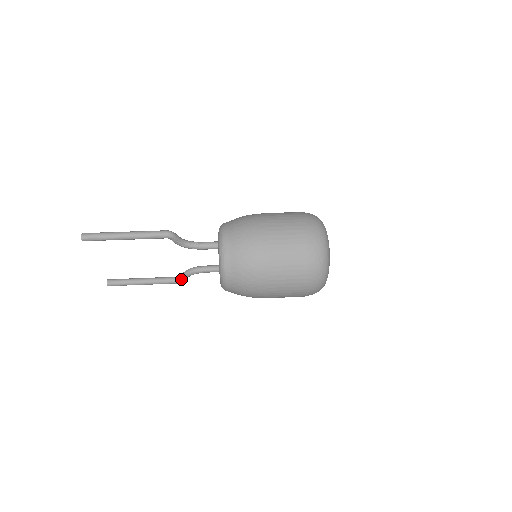
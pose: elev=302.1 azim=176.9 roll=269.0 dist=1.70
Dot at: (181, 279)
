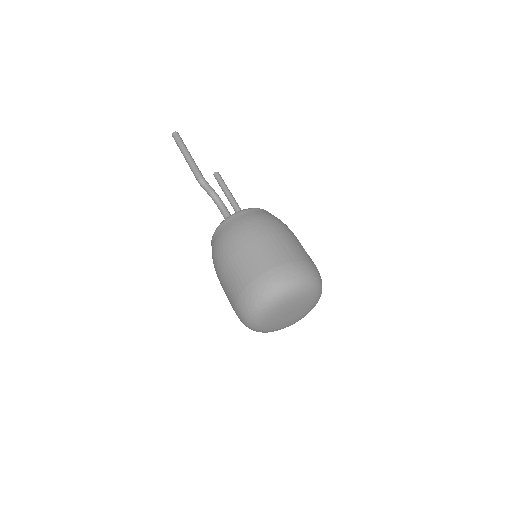
Dot at: occluded
